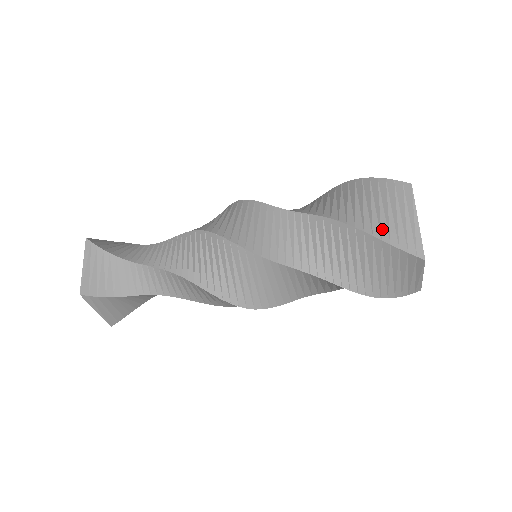
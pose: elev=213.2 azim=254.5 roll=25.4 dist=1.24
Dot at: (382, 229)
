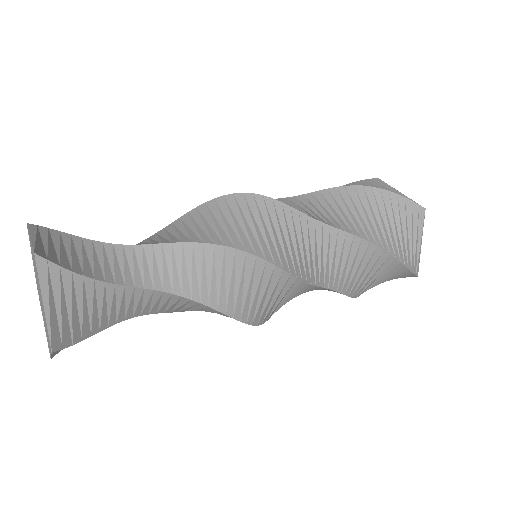
Dot at: occluded
